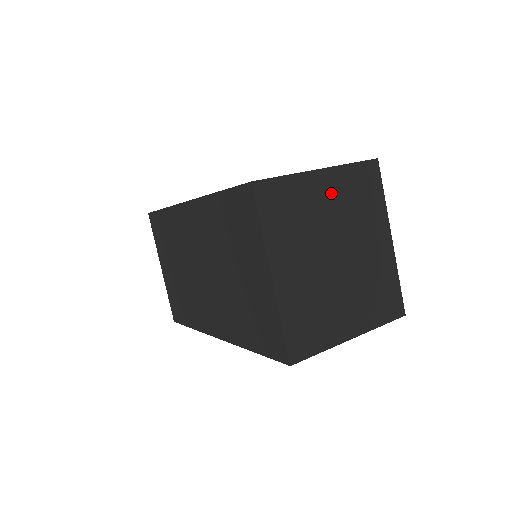
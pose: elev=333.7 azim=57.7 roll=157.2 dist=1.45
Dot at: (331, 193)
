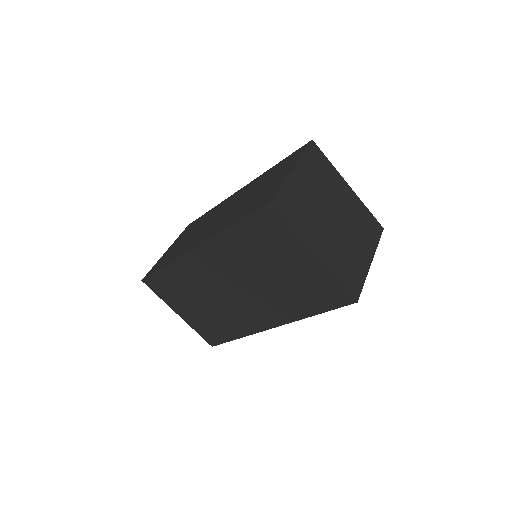
Dot at: (307, 180)
